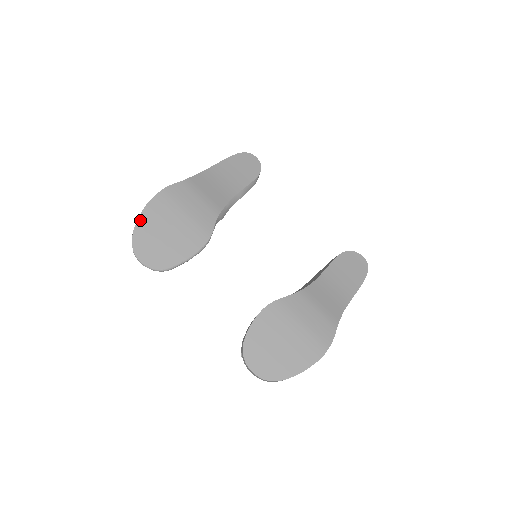
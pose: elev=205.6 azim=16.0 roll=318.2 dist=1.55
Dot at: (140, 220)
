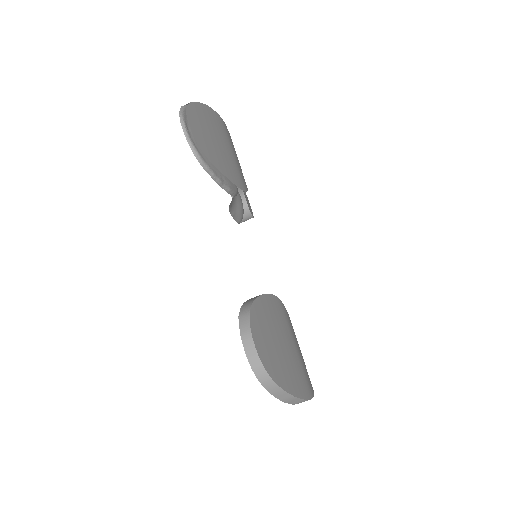
Dot at: (201, 105)
